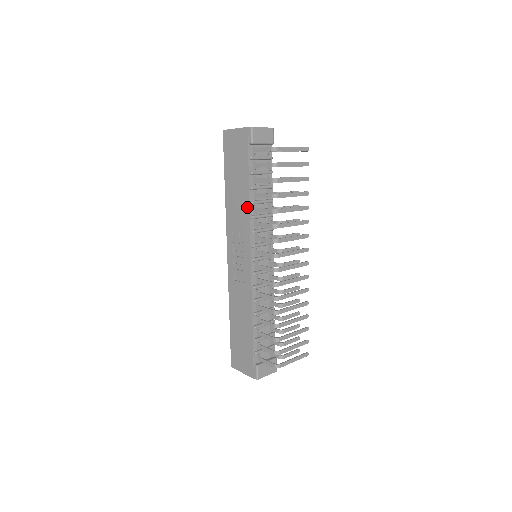
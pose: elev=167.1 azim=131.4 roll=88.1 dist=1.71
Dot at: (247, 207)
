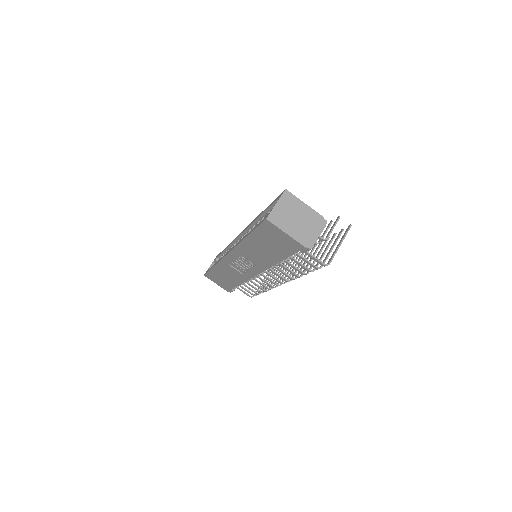
Dot at: (270, 264)
